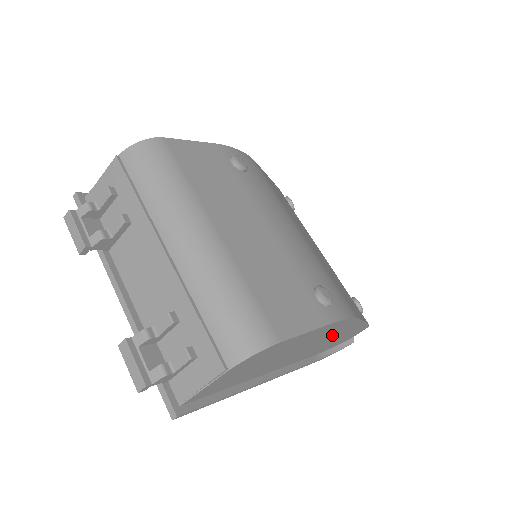
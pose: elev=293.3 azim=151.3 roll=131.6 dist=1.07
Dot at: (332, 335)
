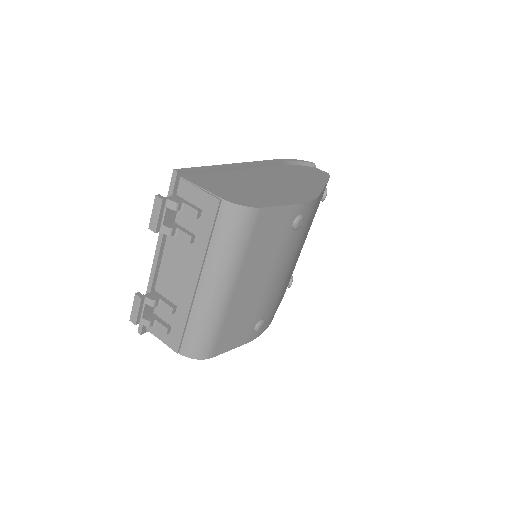
Dot at: occluded
